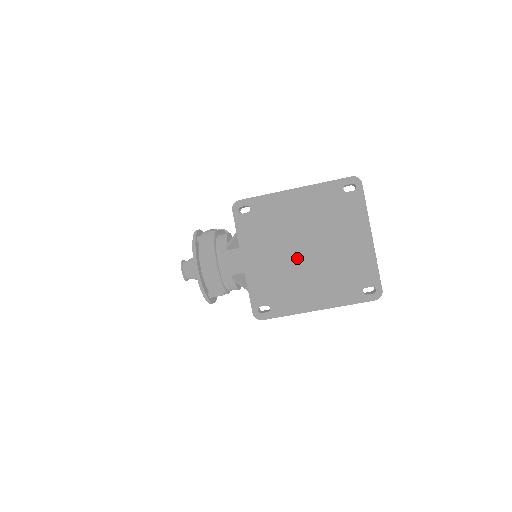
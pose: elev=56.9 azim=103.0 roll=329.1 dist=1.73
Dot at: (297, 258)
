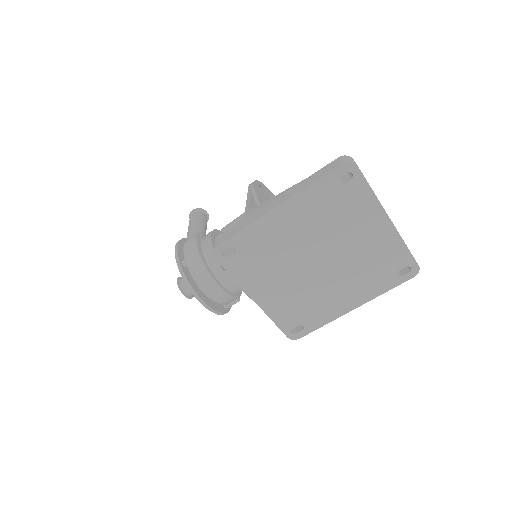
Dot at: (312, 274)
